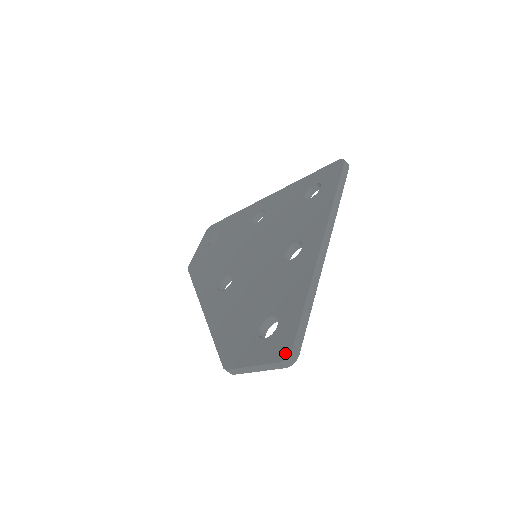
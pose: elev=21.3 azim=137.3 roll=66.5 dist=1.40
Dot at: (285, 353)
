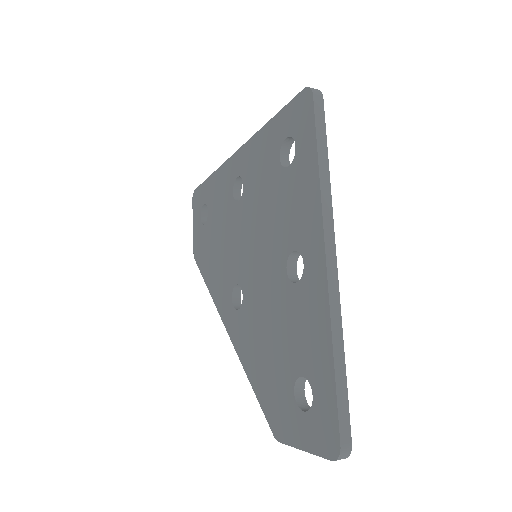
Dot at: (334, 449)
